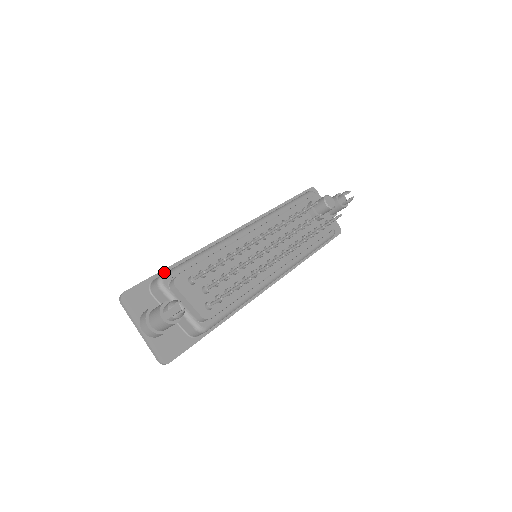
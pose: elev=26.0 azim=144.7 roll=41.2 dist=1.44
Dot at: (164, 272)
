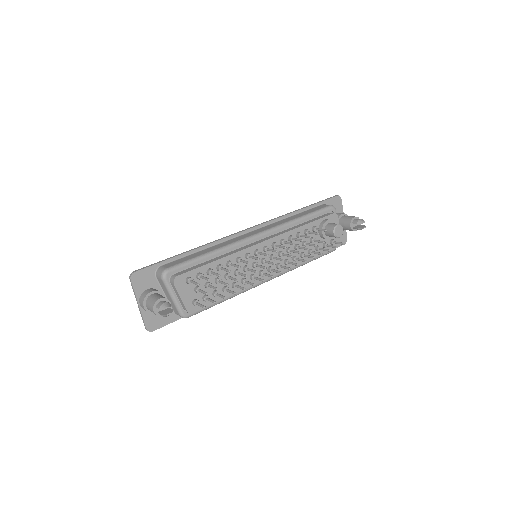
Dot at: (172, 260)
